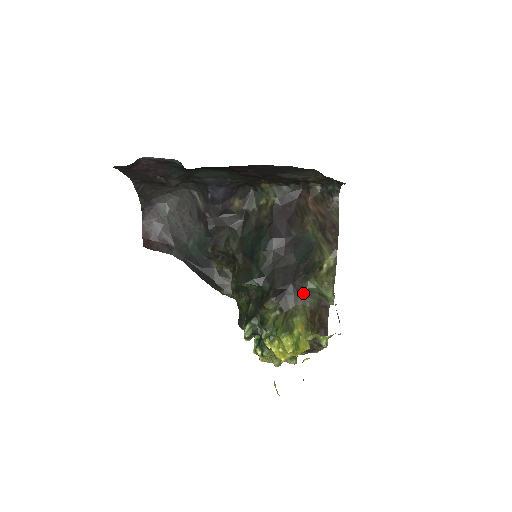
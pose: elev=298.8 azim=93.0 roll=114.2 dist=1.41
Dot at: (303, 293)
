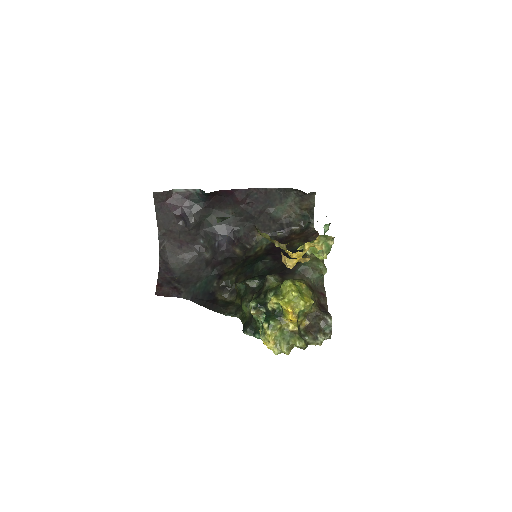
Dot at: (299, 272)
